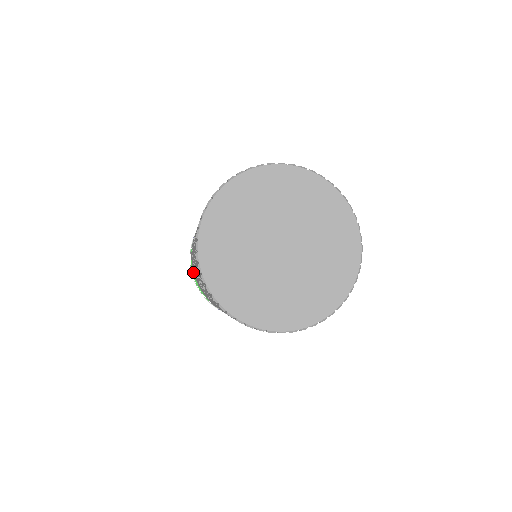
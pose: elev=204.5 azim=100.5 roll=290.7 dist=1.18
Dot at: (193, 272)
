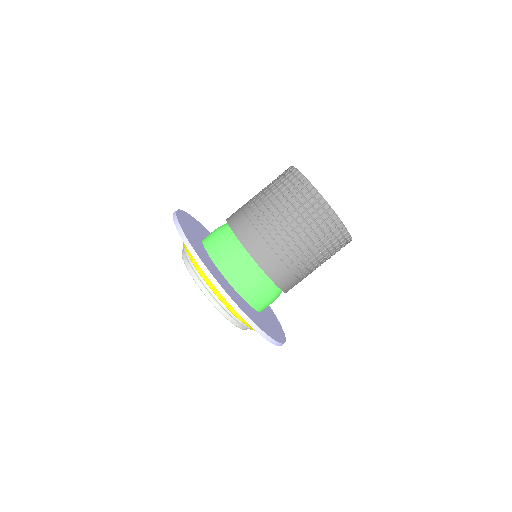
Dot at: (214, 238)
